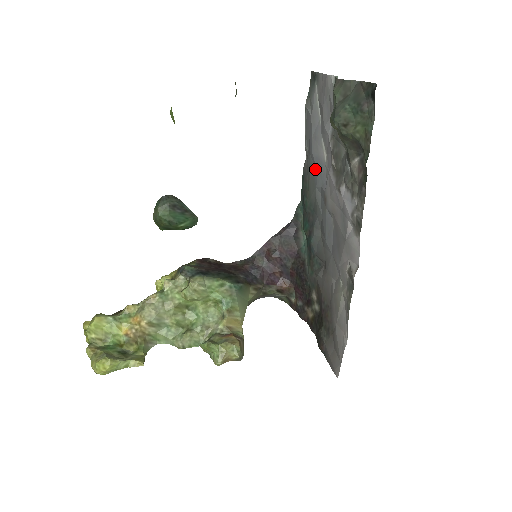
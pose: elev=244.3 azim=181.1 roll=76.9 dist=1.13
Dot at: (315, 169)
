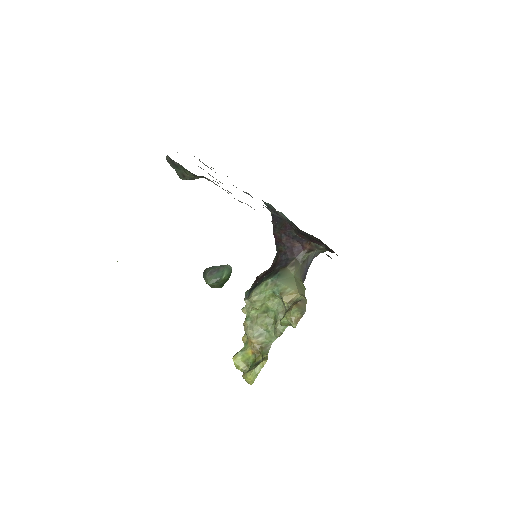
Dot at: occluded
